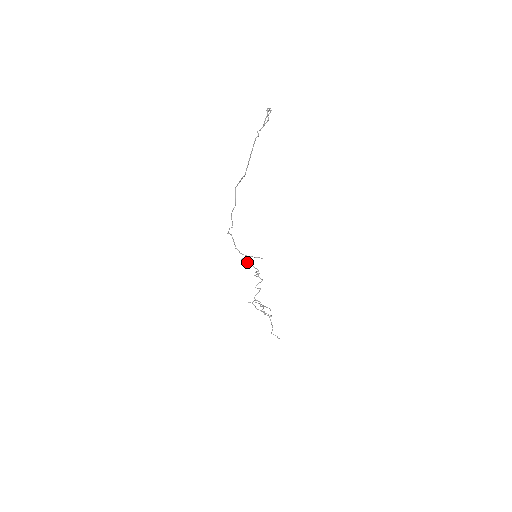
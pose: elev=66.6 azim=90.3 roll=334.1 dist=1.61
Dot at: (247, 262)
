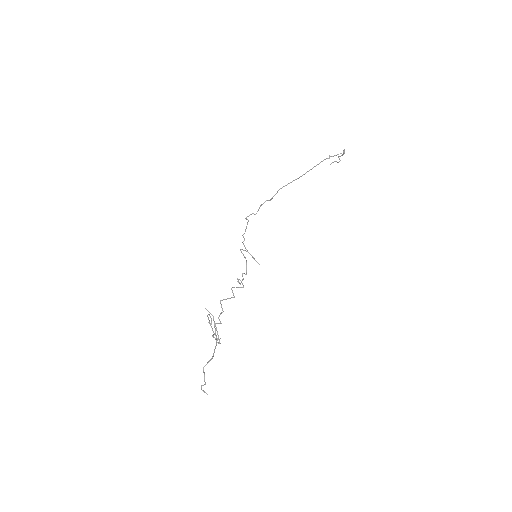
Dot at: occluded
